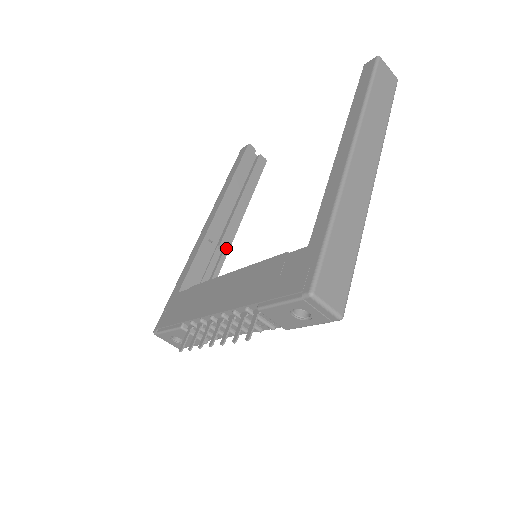
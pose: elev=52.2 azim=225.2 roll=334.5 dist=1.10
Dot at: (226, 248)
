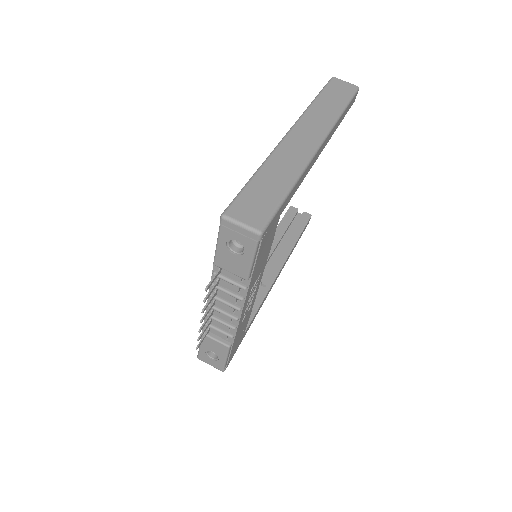
Dot at: (269, 284)
